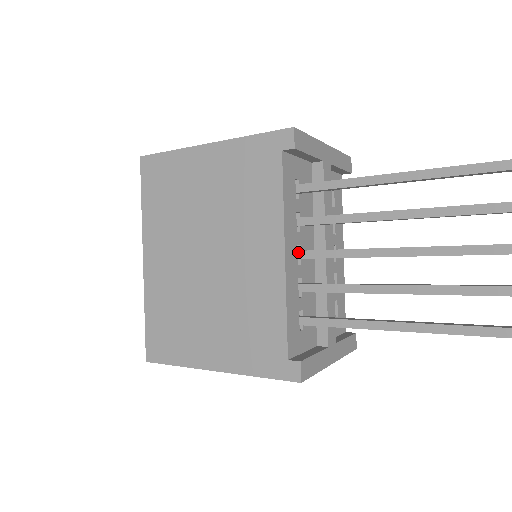
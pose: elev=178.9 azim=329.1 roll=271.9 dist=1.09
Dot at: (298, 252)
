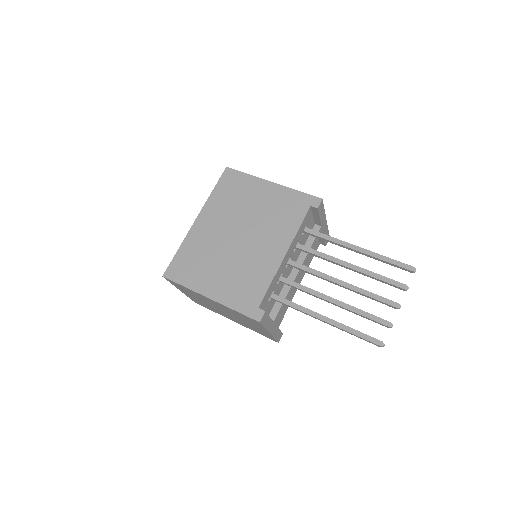
Dot at: (289, 260)
